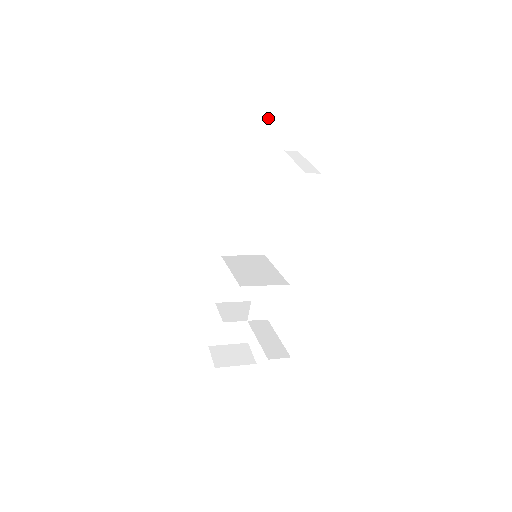
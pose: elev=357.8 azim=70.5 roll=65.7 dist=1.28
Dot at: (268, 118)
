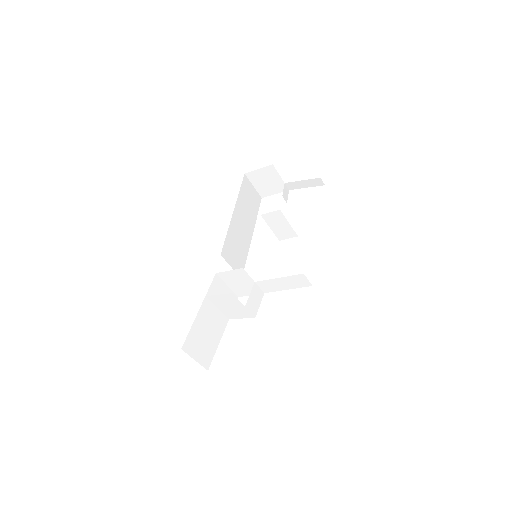
Dot at: (256, 193)
